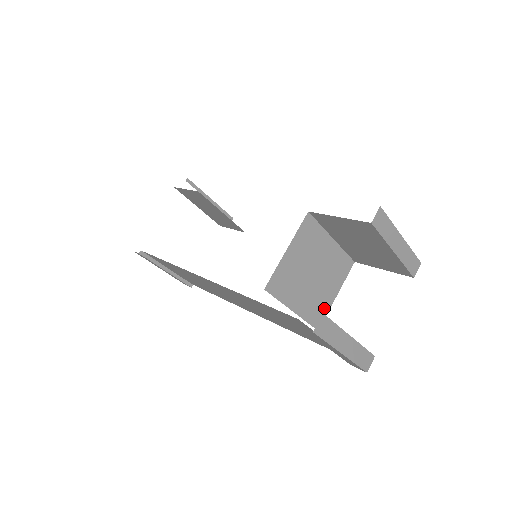
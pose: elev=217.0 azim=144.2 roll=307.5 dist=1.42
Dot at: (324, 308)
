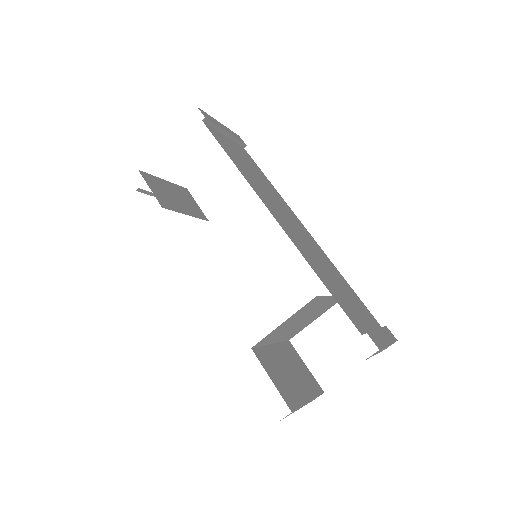
Dot at: (301, 329)
